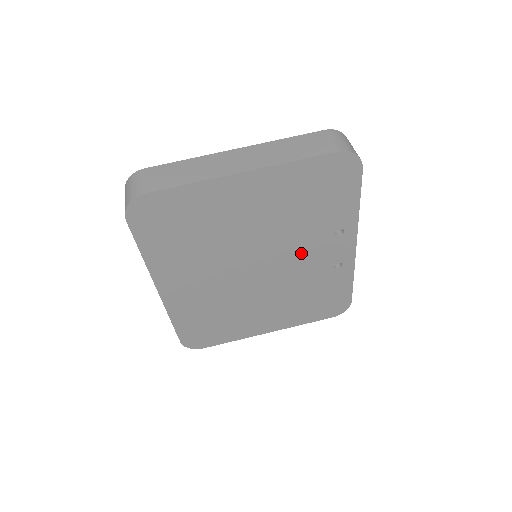
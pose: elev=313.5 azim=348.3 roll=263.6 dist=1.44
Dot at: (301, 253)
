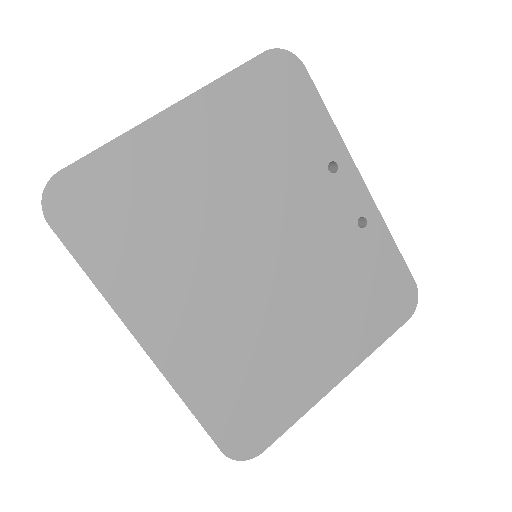
Dot at: (305, 215)
